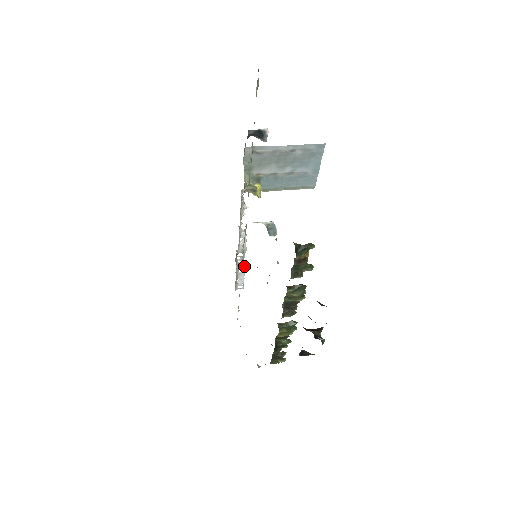
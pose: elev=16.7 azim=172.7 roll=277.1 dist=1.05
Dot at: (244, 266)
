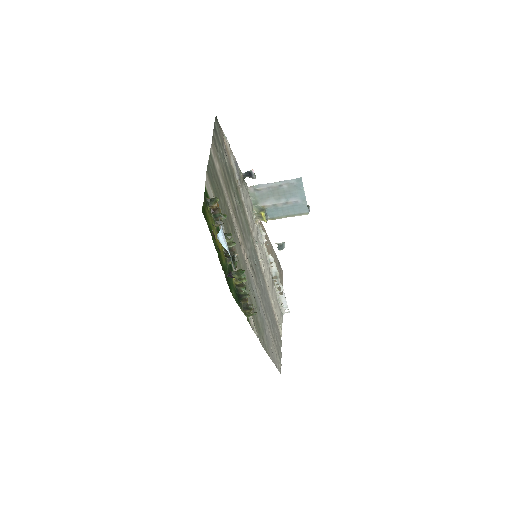
Dot at: (282, 289)
